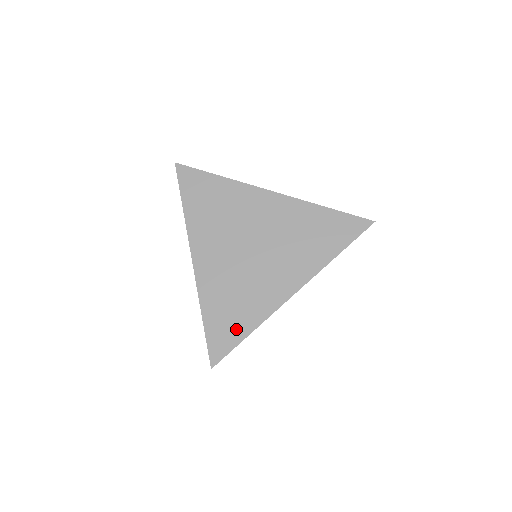
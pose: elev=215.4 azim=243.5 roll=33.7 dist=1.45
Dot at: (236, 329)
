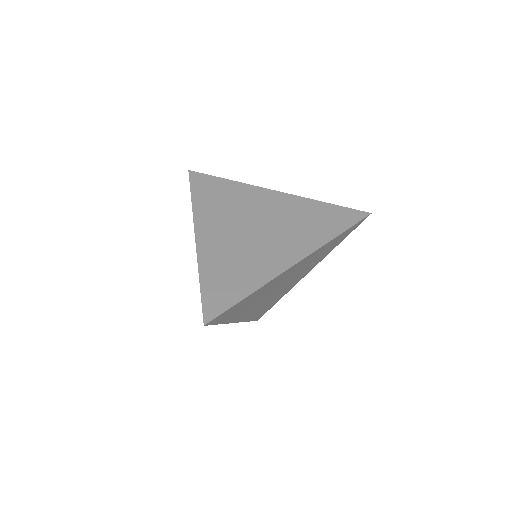
Dot at: (234, 291)
